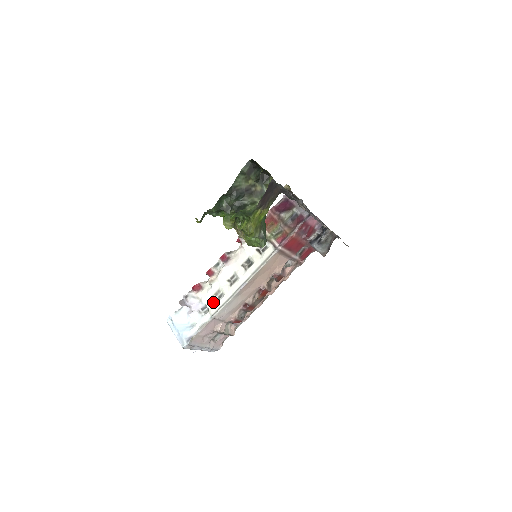
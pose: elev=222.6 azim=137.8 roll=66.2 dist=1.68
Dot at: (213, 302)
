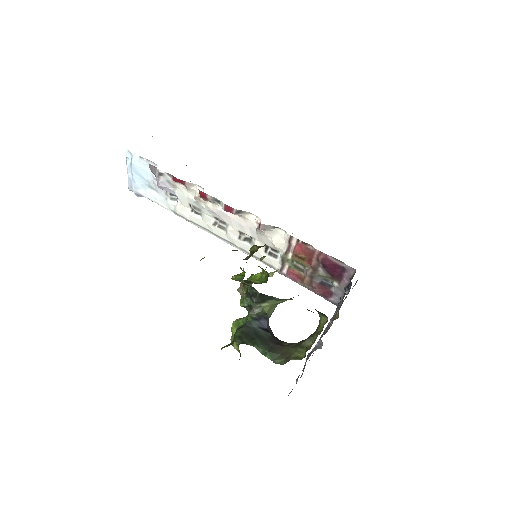
Dot at: (186, 207)
